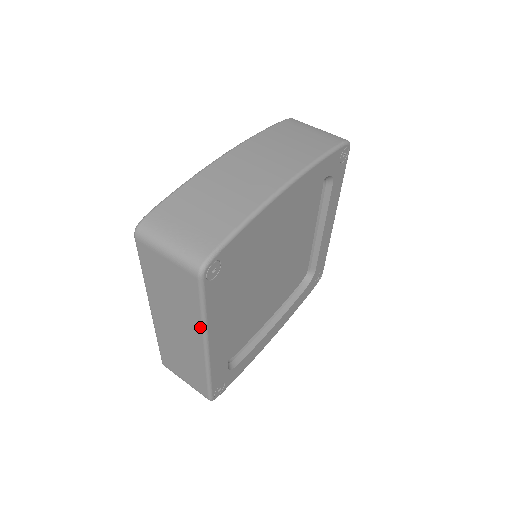
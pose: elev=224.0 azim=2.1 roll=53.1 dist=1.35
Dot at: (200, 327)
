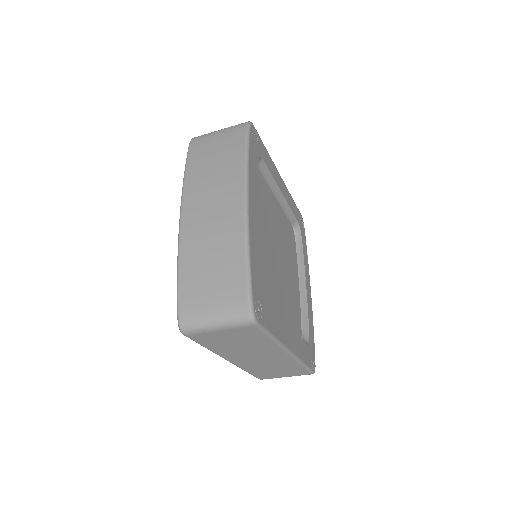
Dot at: (276, 346)
